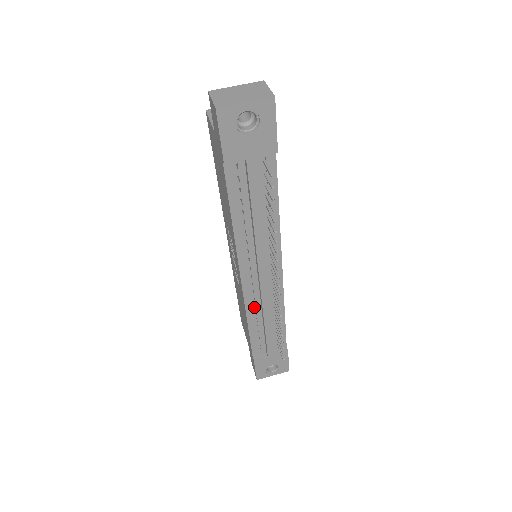
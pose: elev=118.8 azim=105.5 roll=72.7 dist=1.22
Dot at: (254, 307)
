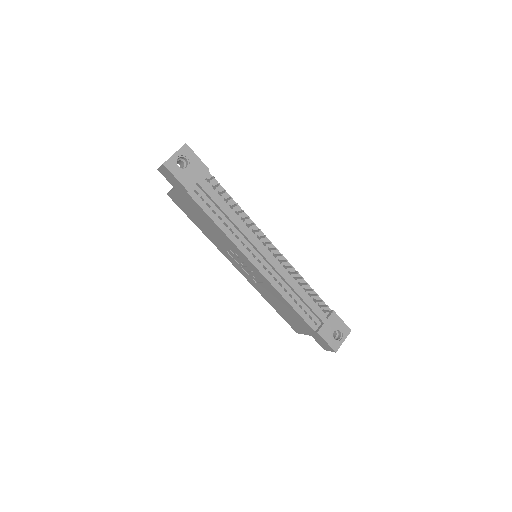
Dot at: (281, 286)
